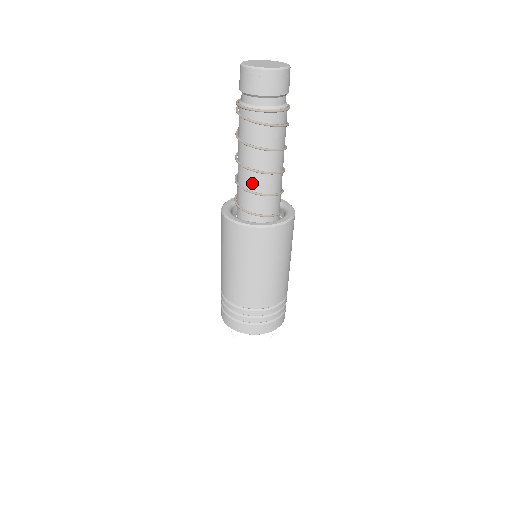
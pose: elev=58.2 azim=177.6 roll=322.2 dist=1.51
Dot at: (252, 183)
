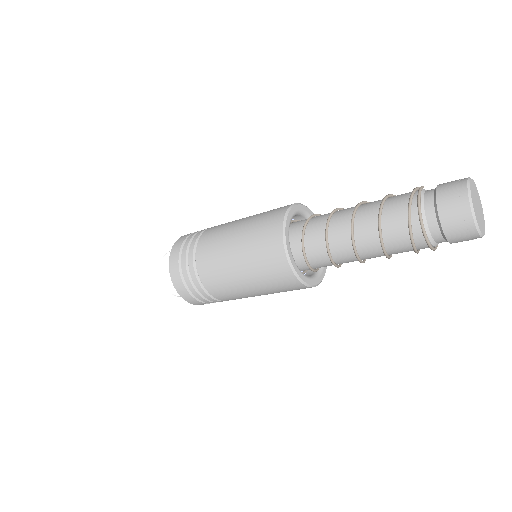
Dot at: (341, 254)
